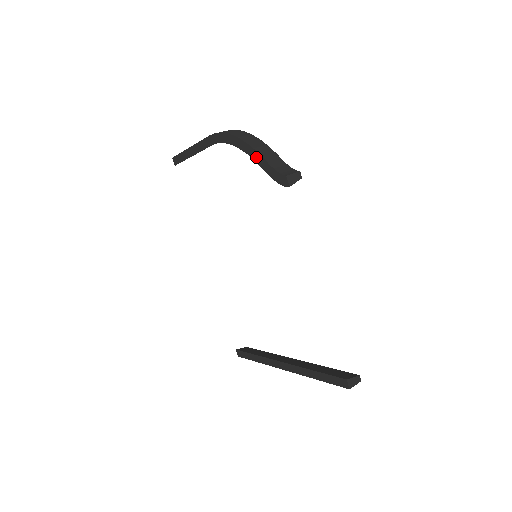
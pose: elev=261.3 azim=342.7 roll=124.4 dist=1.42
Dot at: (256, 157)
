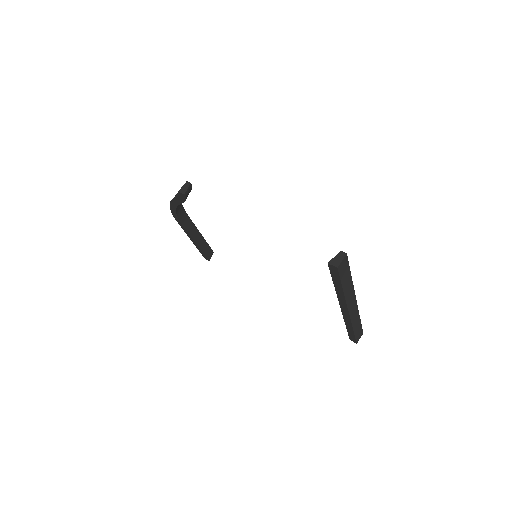
Dot at: (176, 203)
